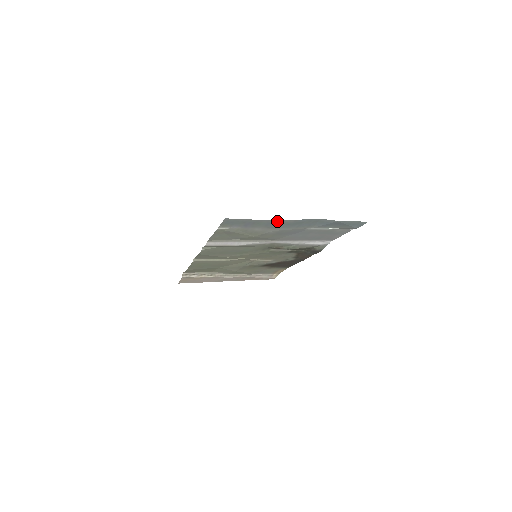
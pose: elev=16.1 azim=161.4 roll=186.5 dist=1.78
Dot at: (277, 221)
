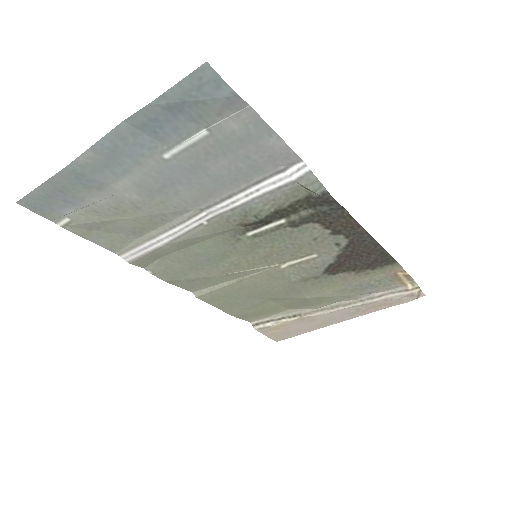
Dot at: (72, 168)
